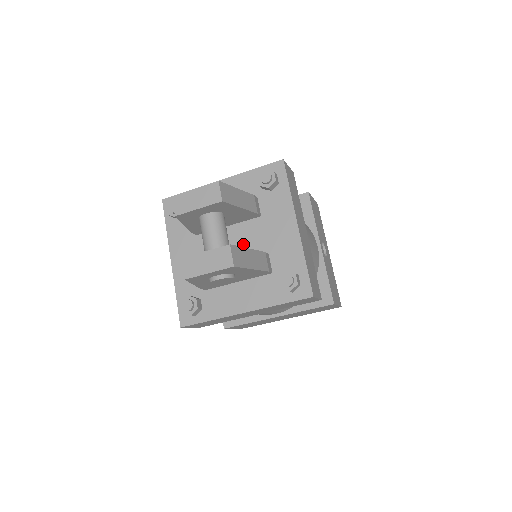
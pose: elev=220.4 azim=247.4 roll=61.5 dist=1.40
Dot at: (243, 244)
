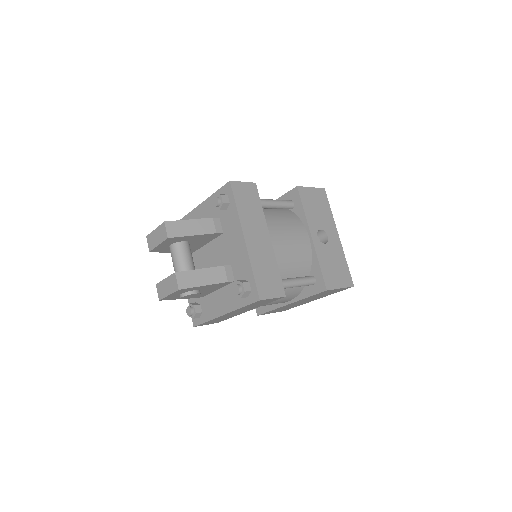
Dot at: (216, 258)
